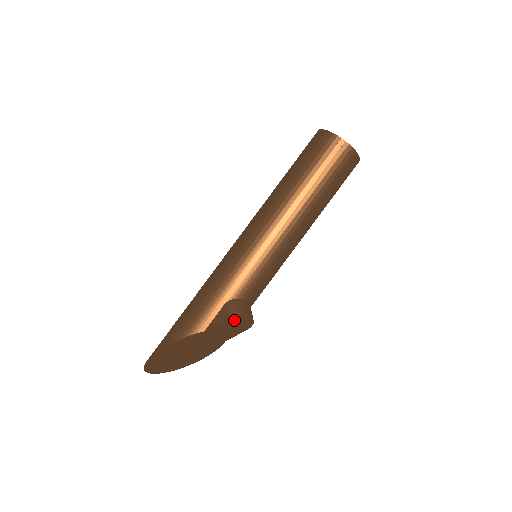
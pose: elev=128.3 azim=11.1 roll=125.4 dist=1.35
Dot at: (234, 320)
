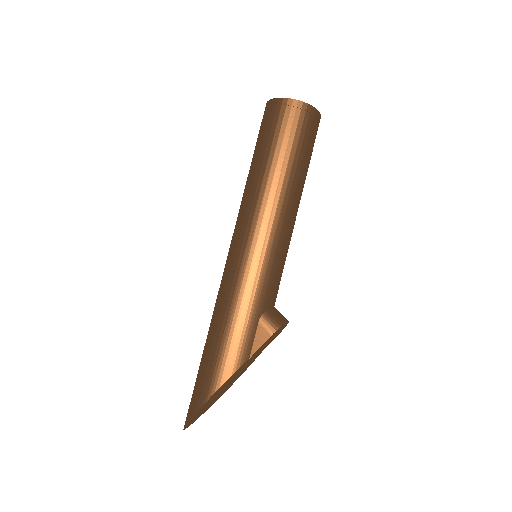
Dot at: (275, 332)
